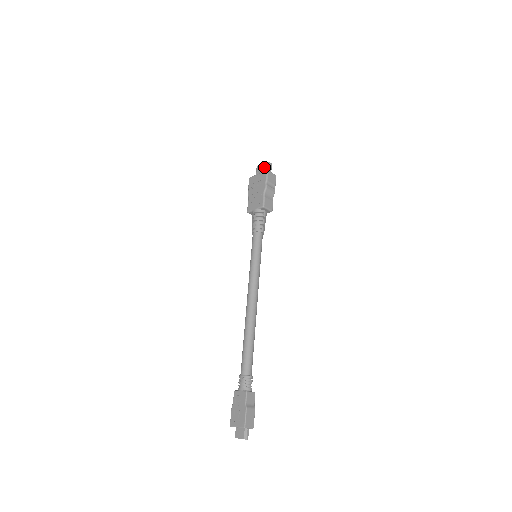
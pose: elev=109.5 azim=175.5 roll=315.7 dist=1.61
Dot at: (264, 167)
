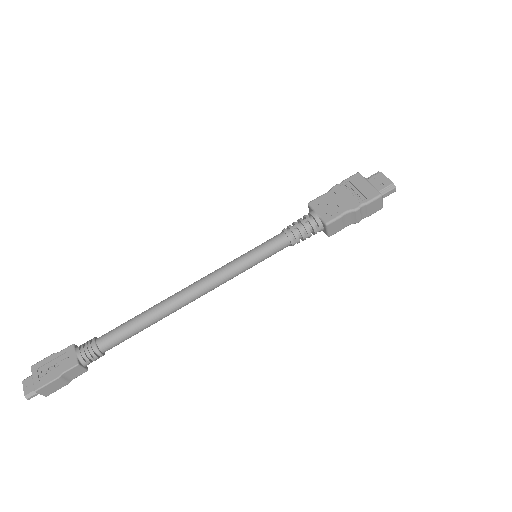
Dot at: (385, 184)
